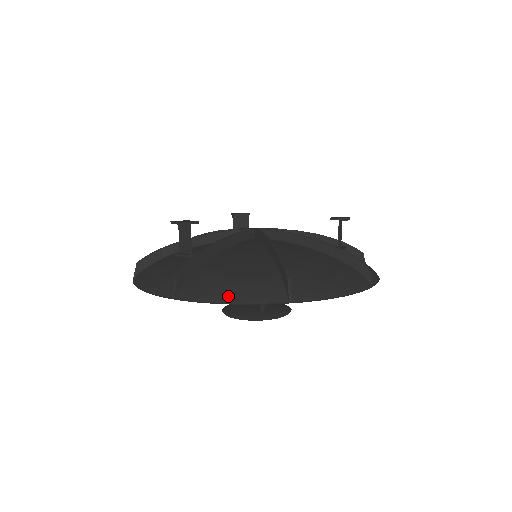
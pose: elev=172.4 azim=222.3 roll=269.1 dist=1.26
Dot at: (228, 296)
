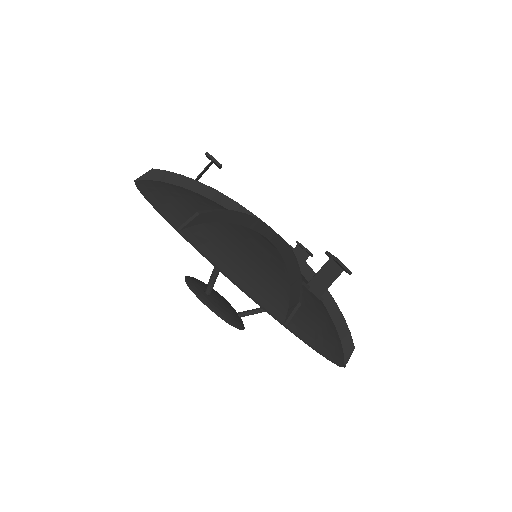
Dot at: (153, 194)
